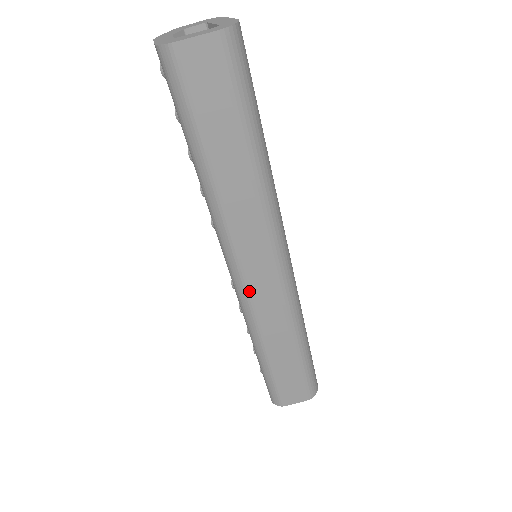
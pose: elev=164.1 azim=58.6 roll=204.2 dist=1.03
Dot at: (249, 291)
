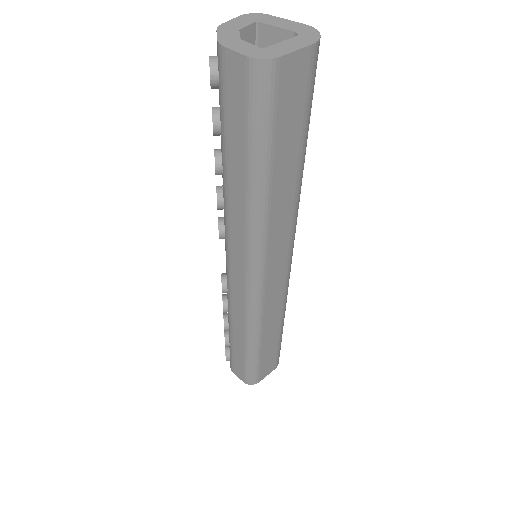
Dot at: (264, 293)
